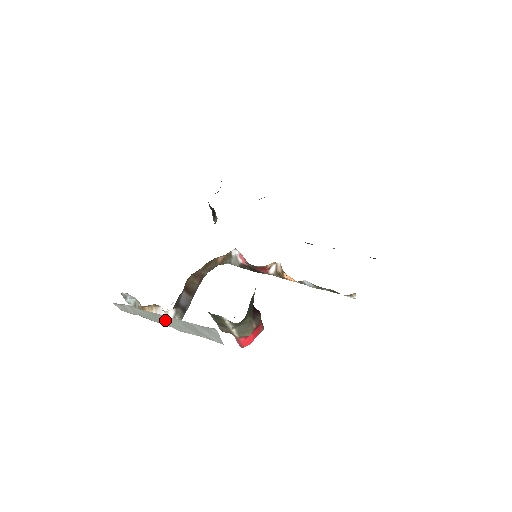
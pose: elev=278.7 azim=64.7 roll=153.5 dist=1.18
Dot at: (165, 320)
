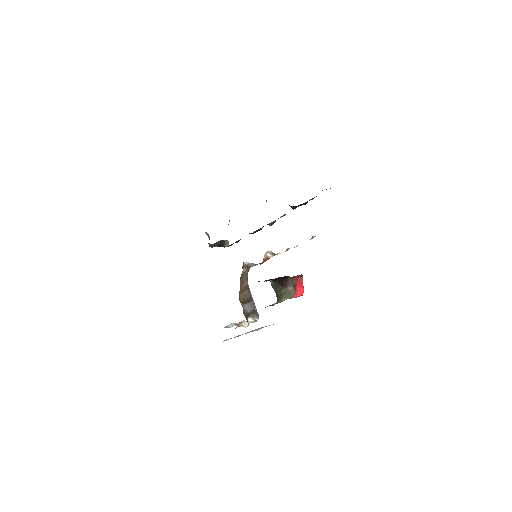
Dot at: occluded
